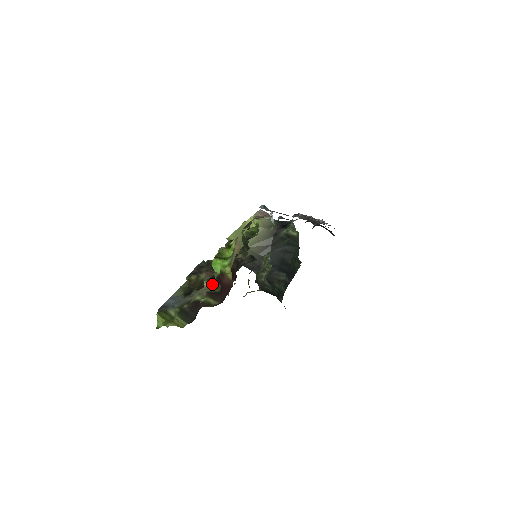
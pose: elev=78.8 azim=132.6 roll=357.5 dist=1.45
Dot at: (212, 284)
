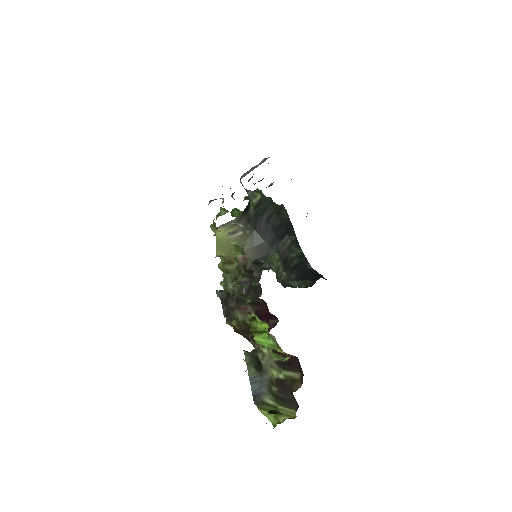
Dot at: (271, 352)
